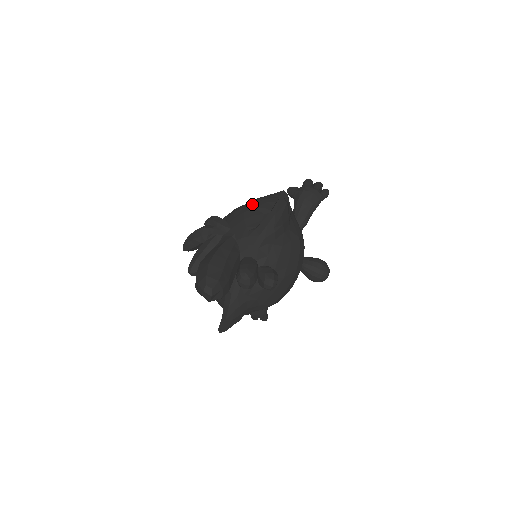
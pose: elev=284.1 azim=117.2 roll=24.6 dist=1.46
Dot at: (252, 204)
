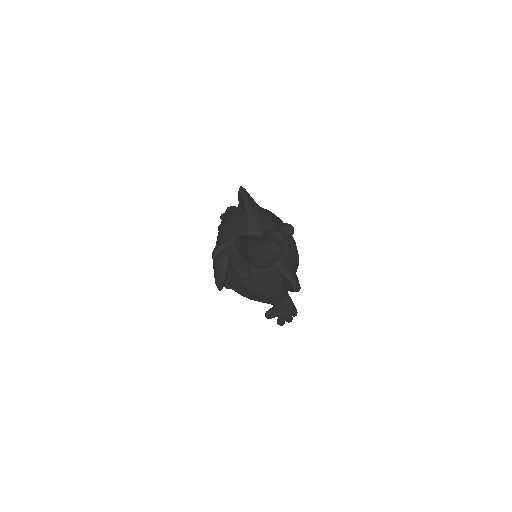
Dot at: (225, 221)
